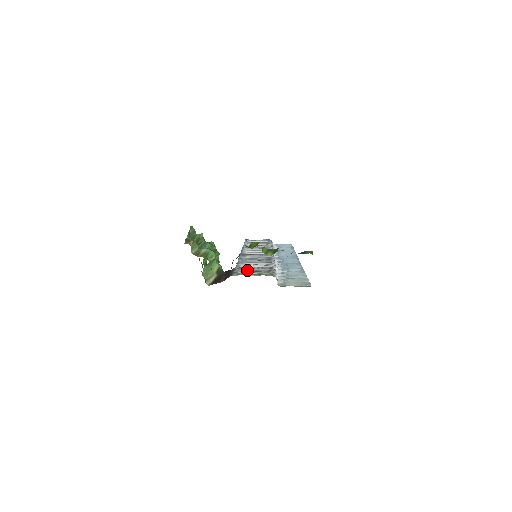
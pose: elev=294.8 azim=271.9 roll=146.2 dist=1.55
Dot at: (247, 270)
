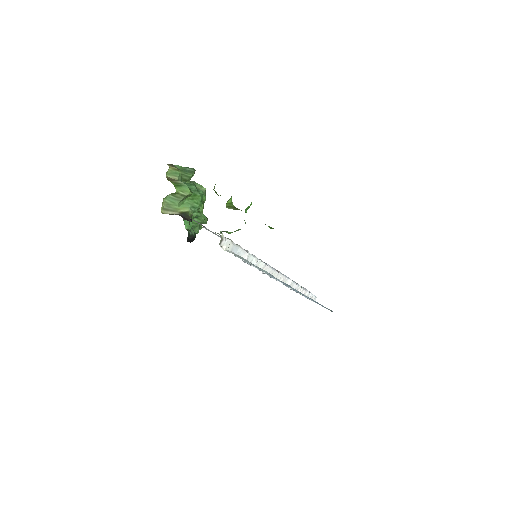
Dot at: occluded
